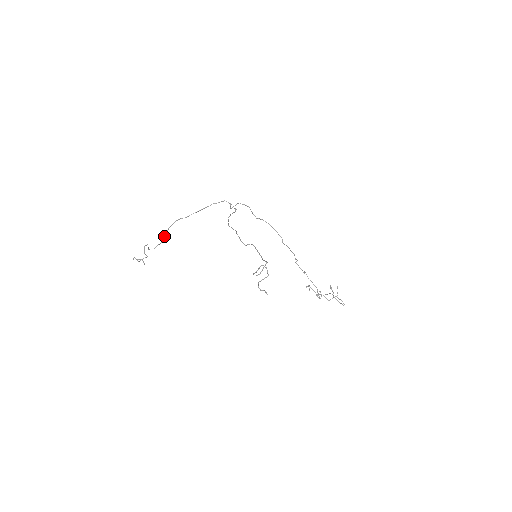
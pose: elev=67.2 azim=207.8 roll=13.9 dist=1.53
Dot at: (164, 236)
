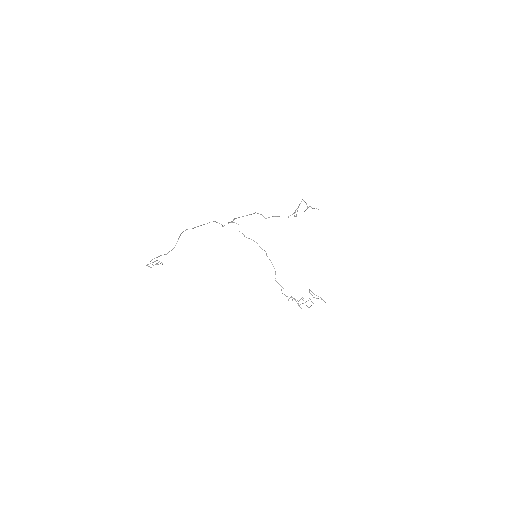
Dot at: occluded
